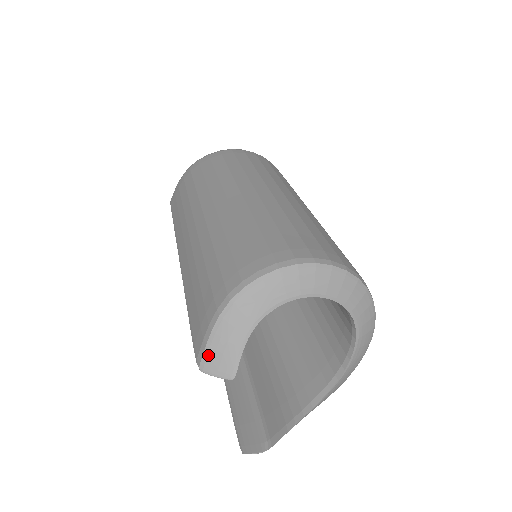
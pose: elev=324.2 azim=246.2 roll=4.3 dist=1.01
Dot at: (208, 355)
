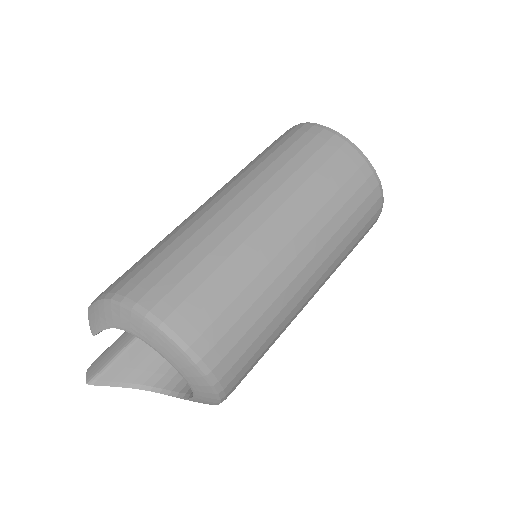
Dot at: (92, 309)
